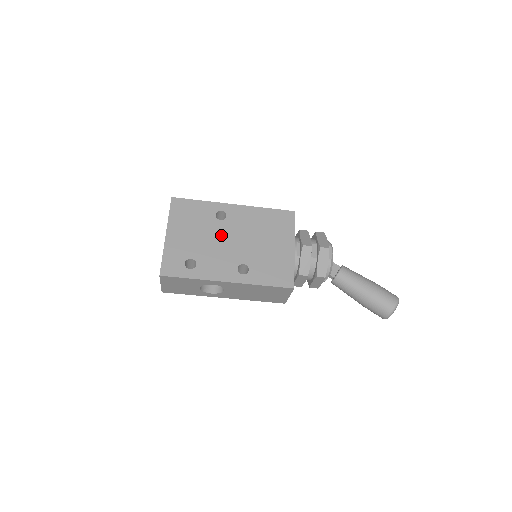
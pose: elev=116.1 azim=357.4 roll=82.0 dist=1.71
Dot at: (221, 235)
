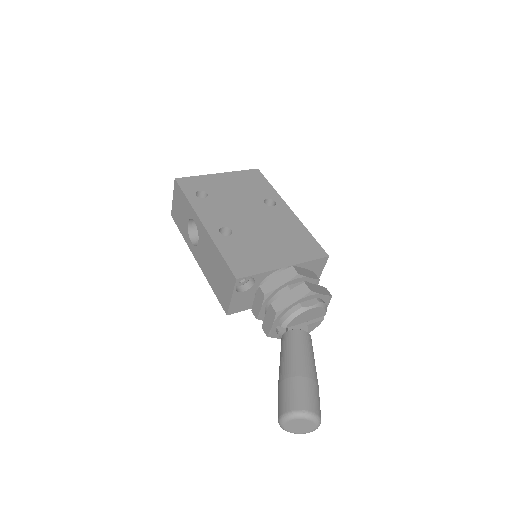
Dot at: (249, 207)
